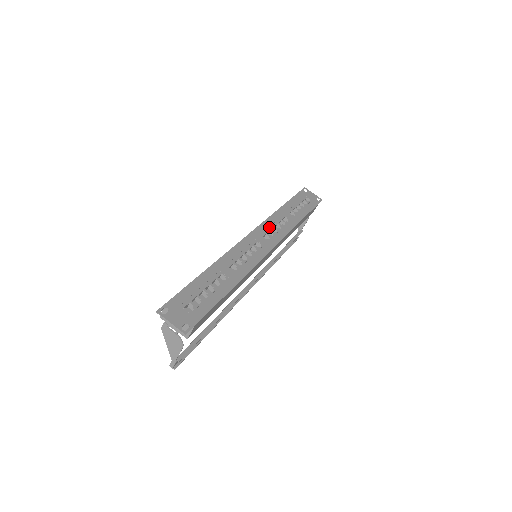
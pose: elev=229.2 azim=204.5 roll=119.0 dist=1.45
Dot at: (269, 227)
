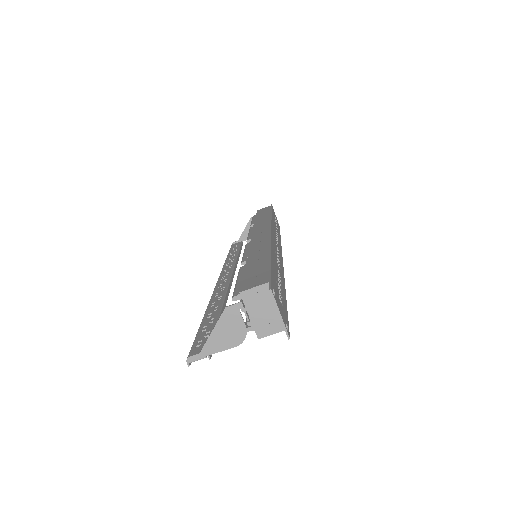
Dot at: occluded
